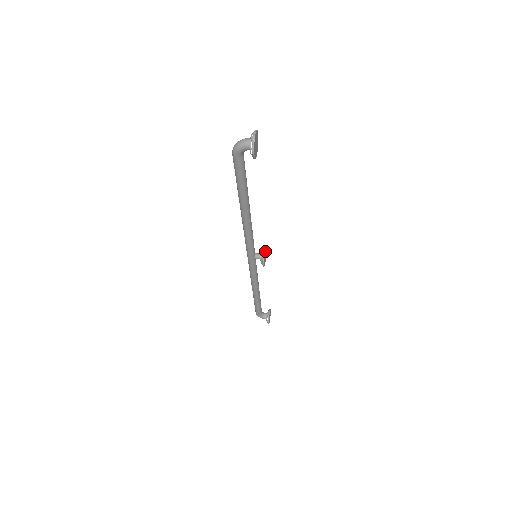
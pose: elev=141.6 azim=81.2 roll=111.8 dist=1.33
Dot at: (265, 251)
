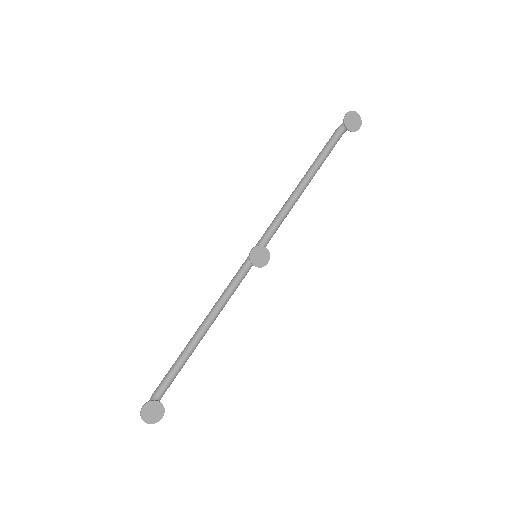
Dot at: (266, 255)
